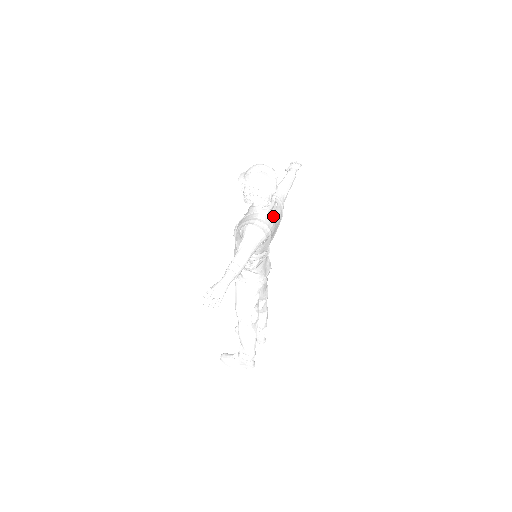
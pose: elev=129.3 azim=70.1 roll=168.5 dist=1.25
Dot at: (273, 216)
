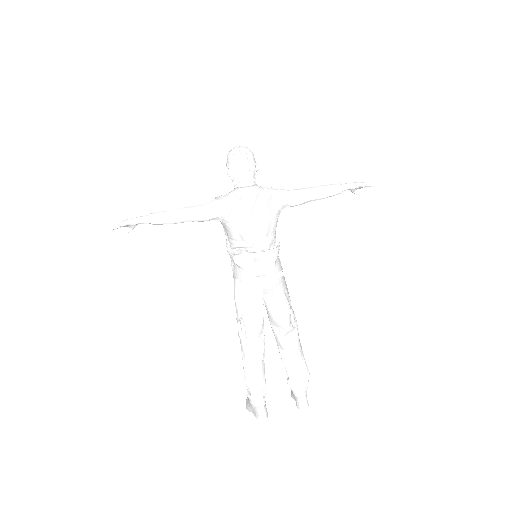
Dot at: (244, 196)
